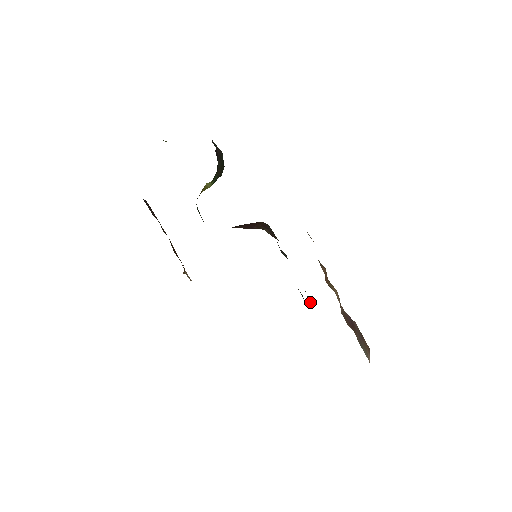
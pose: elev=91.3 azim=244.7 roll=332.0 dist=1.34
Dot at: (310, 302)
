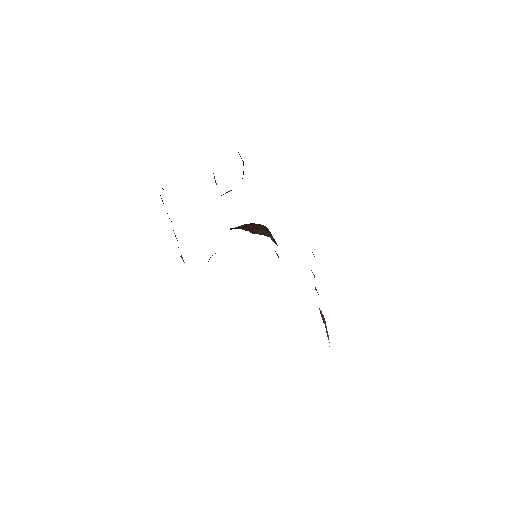
Dot at: occluded
